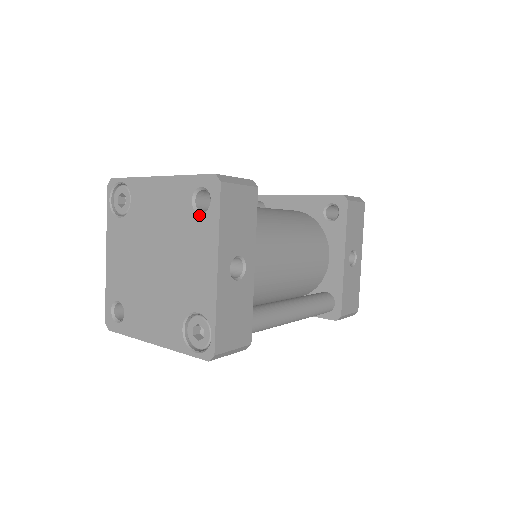
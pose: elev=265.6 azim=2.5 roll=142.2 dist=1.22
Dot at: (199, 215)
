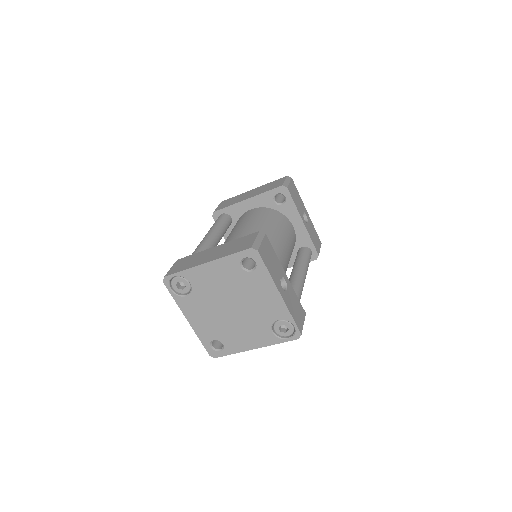
Dot at: (251, 273)
